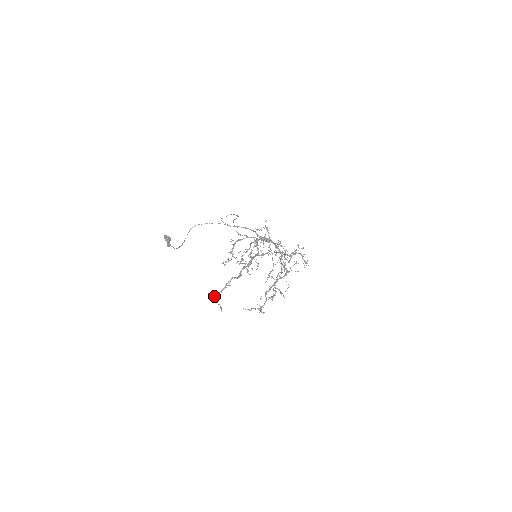
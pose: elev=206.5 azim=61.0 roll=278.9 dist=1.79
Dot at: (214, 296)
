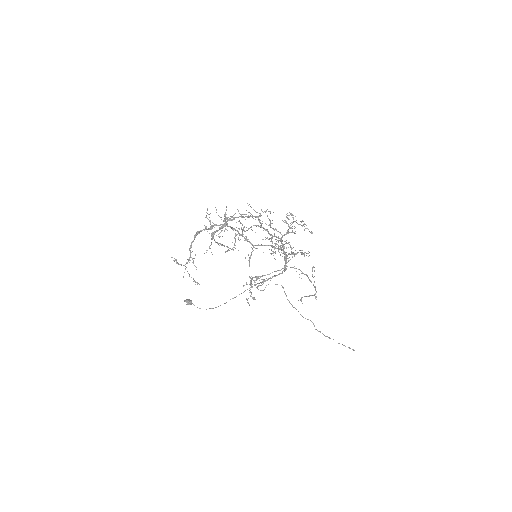
Dot at: (175, 260)
